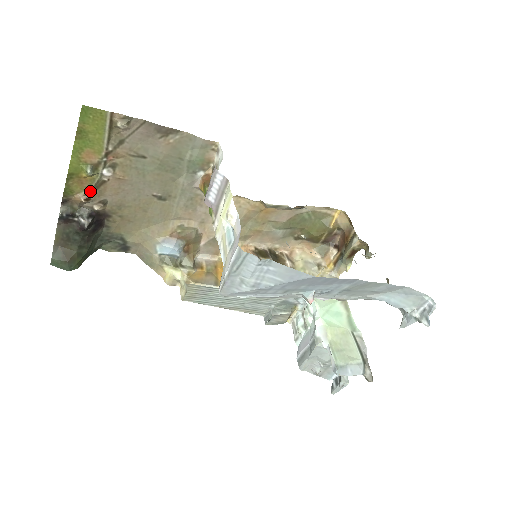
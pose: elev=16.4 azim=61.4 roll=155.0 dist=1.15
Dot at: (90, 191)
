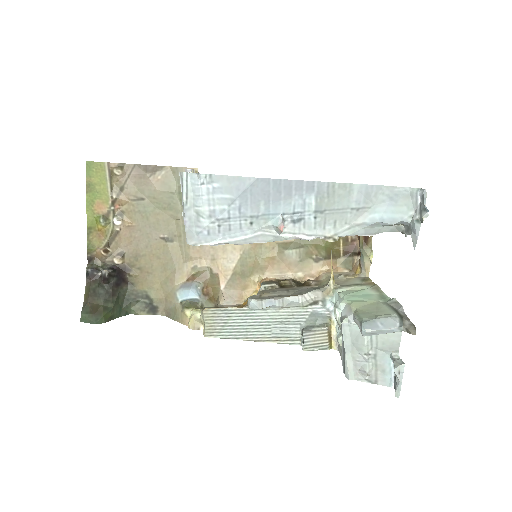
Dot at: (107, 243)
